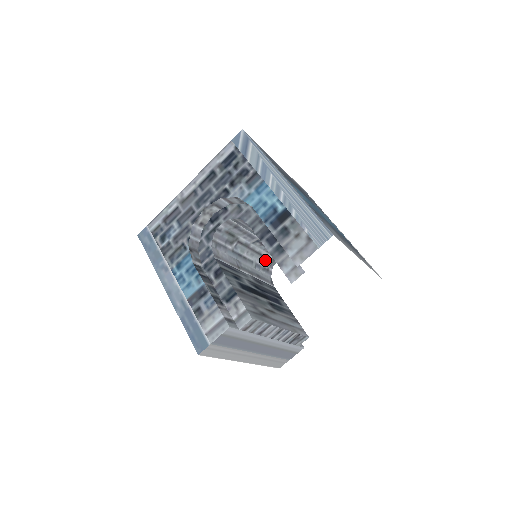
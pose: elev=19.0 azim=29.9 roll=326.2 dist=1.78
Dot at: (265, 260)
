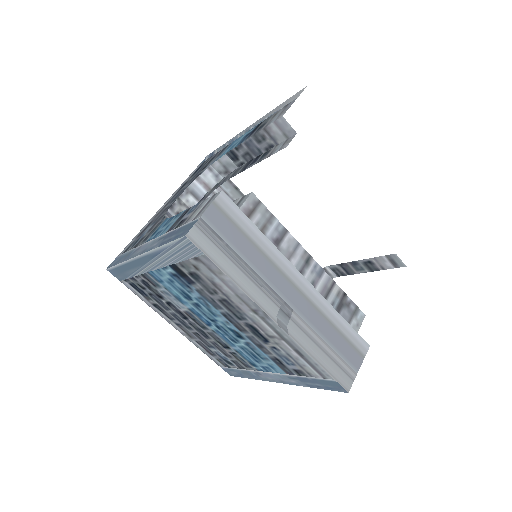
Dot at: occluded
